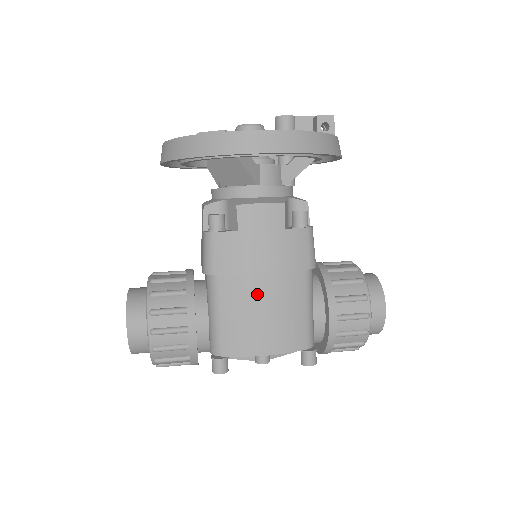
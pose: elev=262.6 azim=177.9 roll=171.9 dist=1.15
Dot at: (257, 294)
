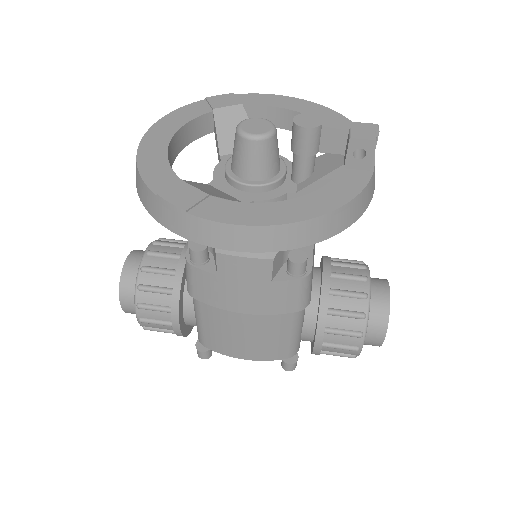
Dot at: (237, 322)
